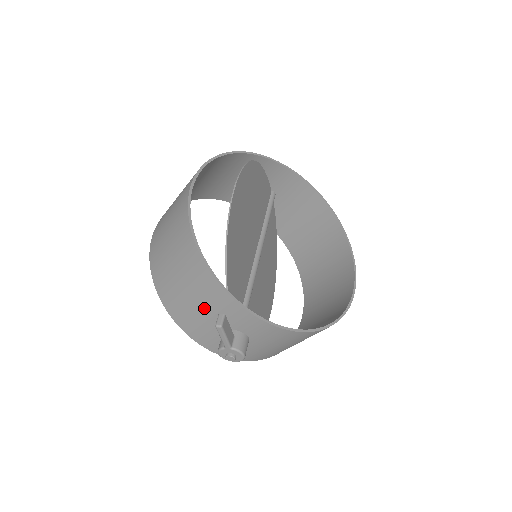
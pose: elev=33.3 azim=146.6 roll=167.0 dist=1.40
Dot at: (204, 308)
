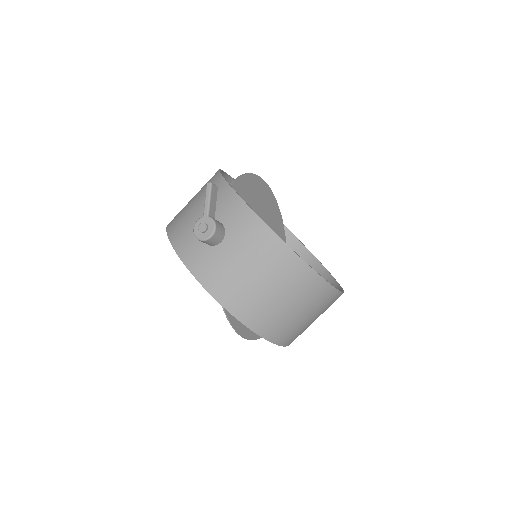
Dot at: (201, 206)
